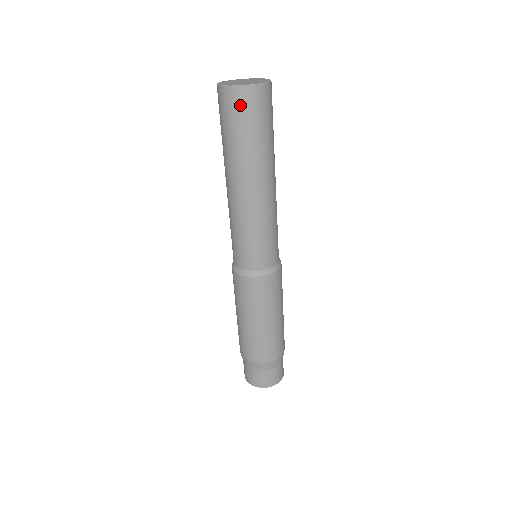
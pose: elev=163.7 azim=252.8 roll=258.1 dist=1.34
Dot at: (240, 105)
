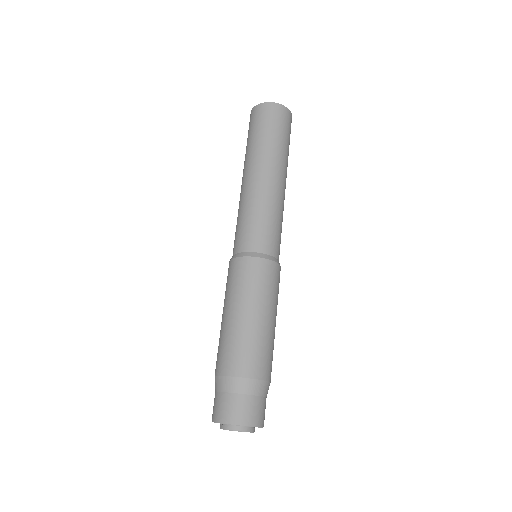
Dot at: (265, 114)
